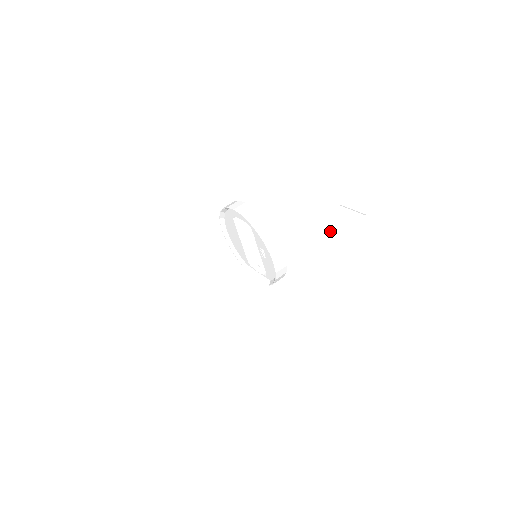
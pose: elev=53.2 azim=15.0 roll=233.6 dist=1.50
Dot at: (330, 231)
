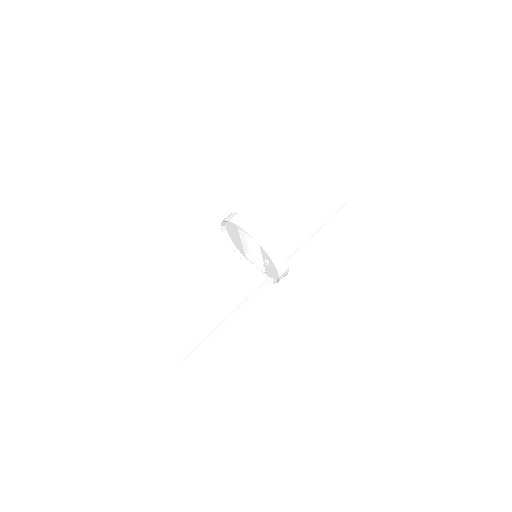
Dot at: (317, 221)
